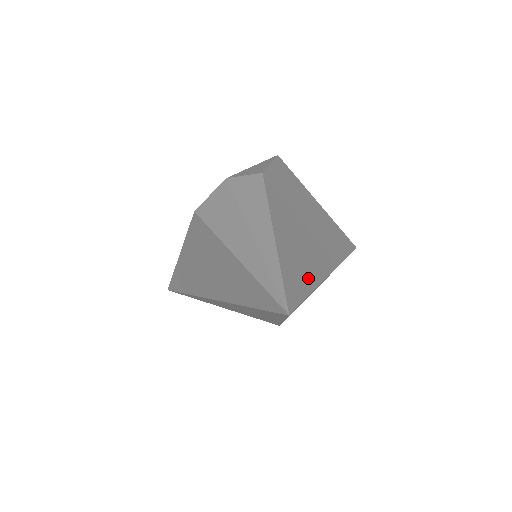
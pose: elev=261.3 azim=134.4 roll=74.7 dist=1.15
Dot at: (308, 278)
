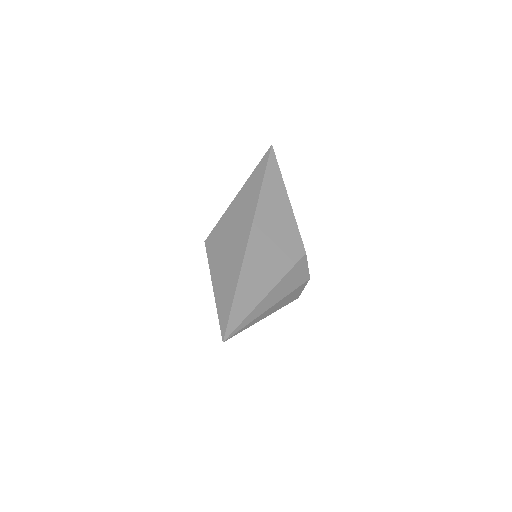
Dot at: occluded
